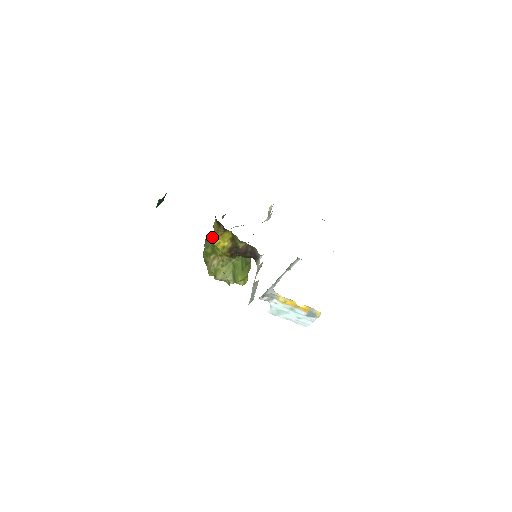
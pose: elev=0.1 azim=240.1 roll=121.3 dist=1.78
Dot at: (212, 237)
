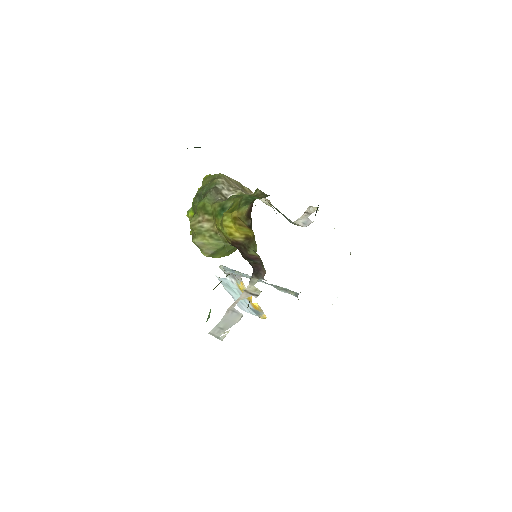
Dot at: (227, 214)
